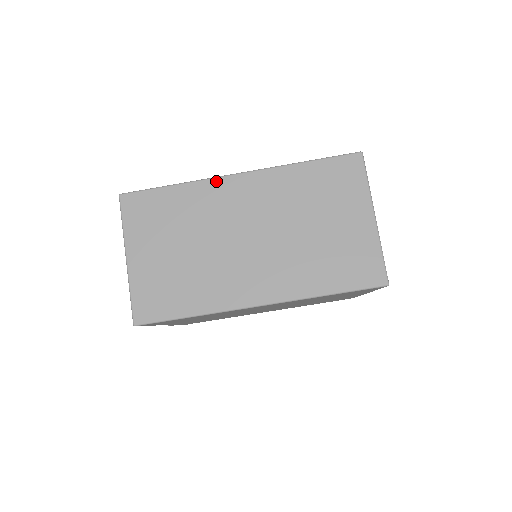
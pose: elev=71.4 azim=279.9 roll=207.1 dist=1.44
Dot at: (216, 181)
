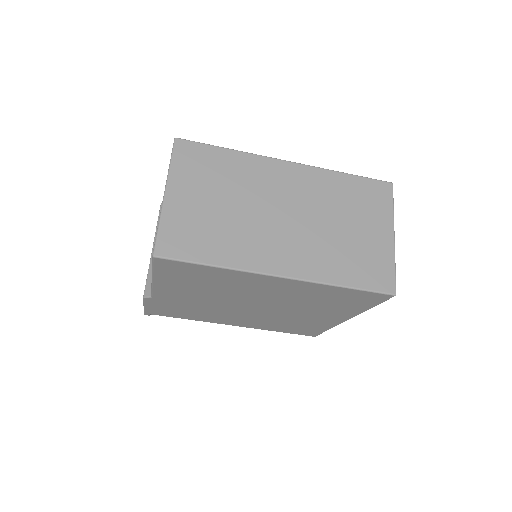
Dot at: (268, 160)
